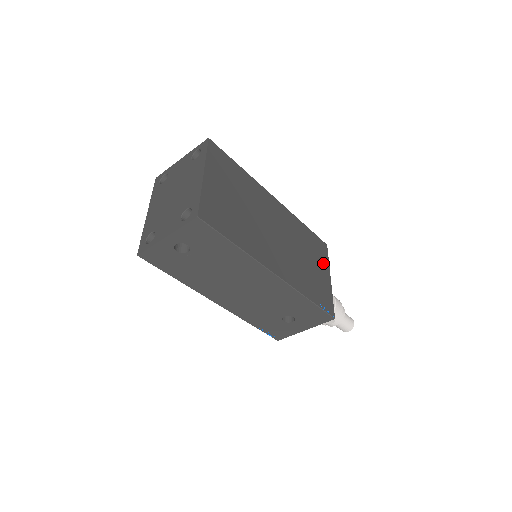
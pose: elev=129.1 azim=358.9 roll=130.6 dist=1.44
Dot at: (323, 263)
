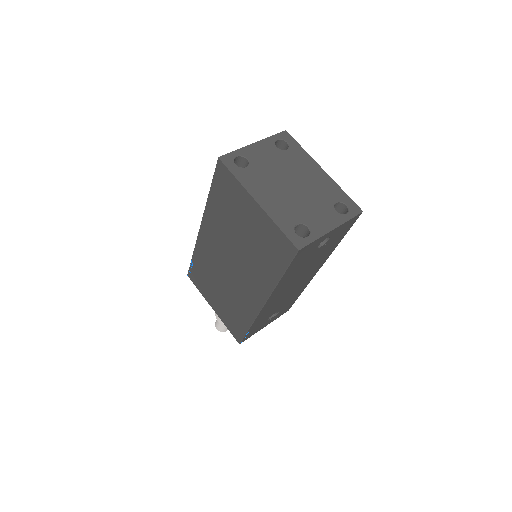
Dot at: occluded
